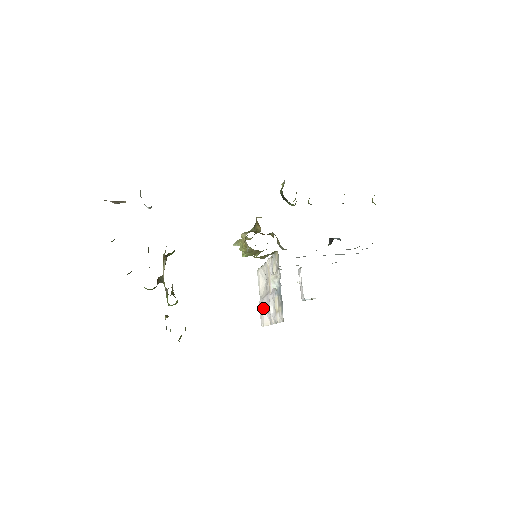
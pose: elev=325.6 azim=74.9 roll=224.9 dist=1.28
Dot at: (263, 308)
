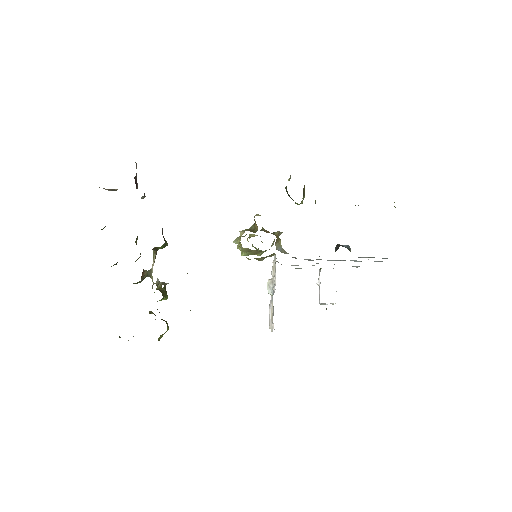
Dot at: (269, 310)
